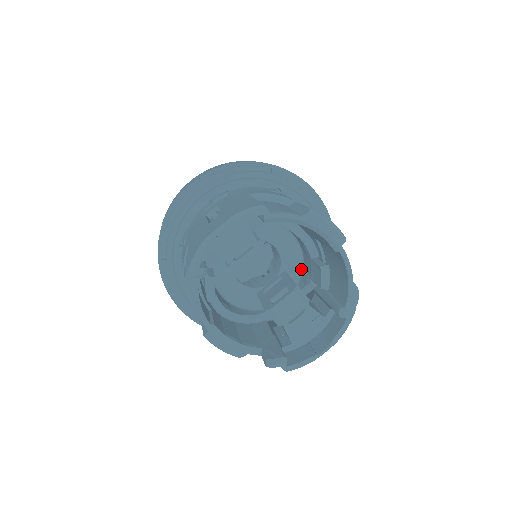
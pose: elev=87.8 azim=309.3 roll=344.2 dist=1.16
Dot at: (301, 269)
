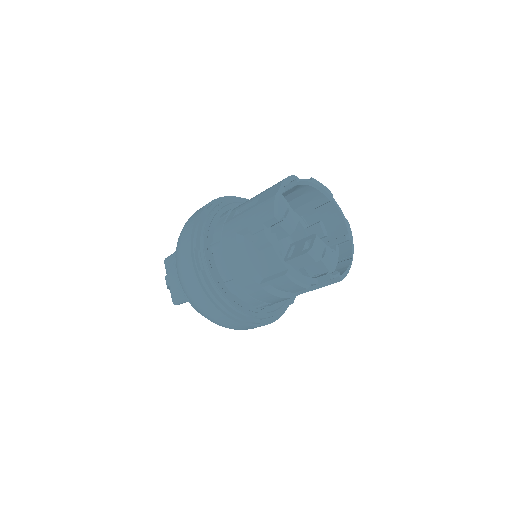
Dot at: occluded
